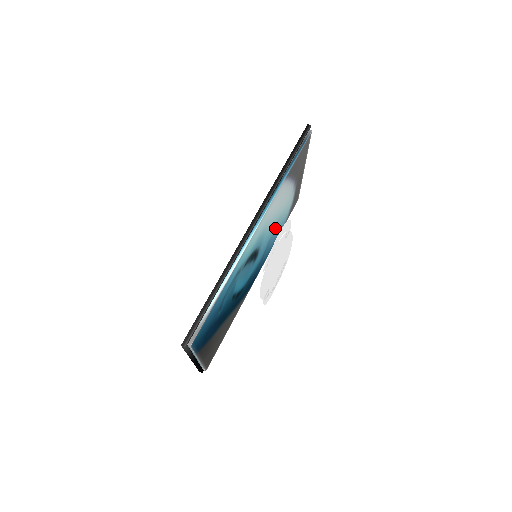
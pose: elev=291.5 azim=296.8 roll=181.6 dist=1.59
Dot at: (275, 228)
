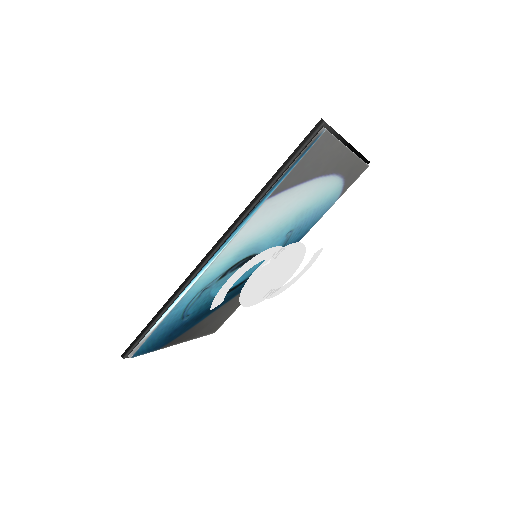
Dot at: (299, 218)
